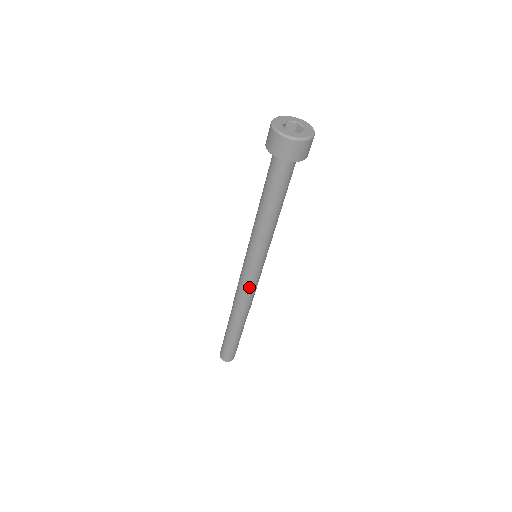
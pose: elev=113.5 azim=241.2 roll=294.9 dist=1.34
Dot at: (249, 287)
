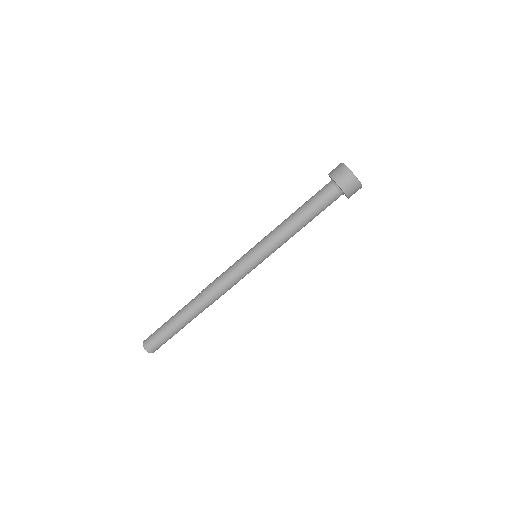
Dot at: (233, 278)
